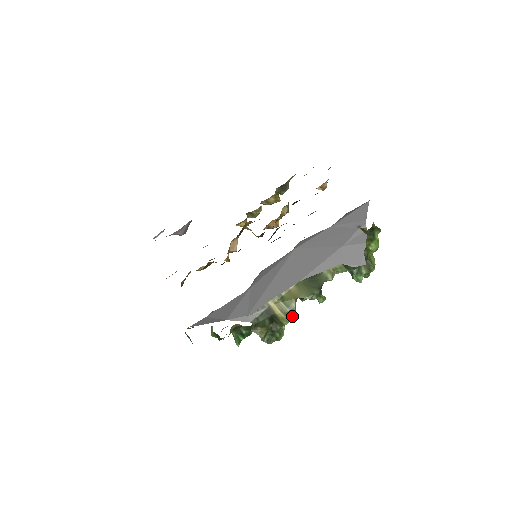
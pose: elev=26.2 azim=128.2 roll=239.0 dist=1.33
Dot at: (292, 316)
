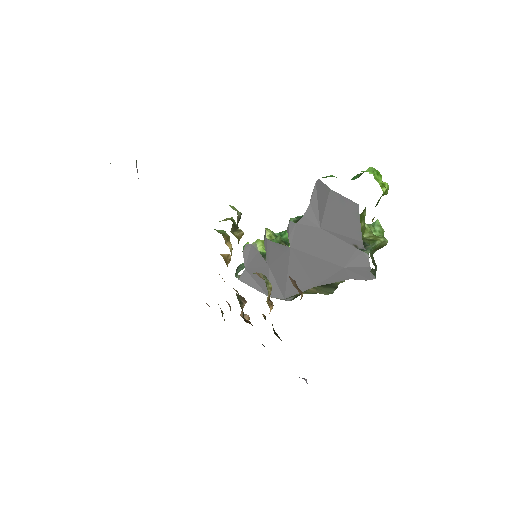
Dot at: occluded
